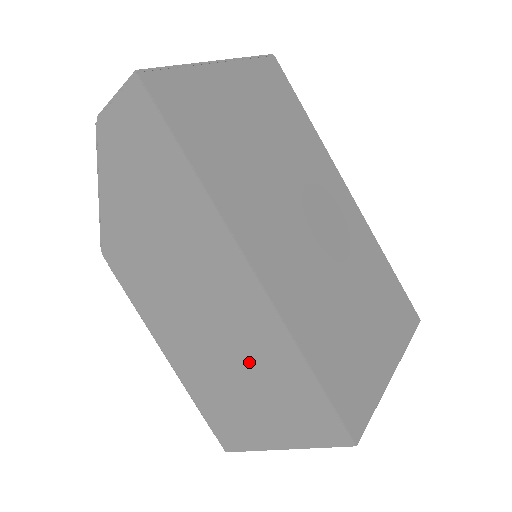
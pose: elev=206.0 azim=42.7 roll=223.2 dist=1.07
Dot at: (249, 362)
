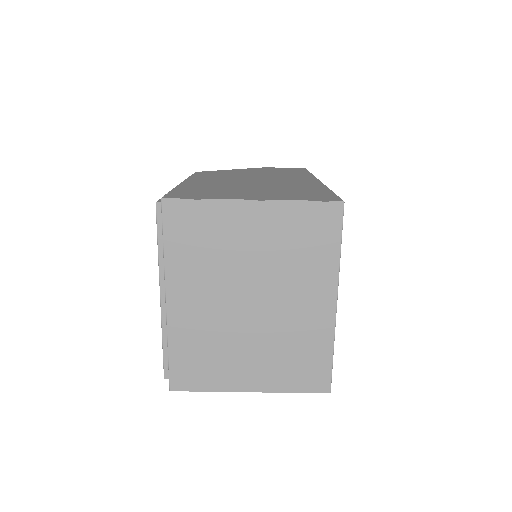
Dot at: (275, 187)
